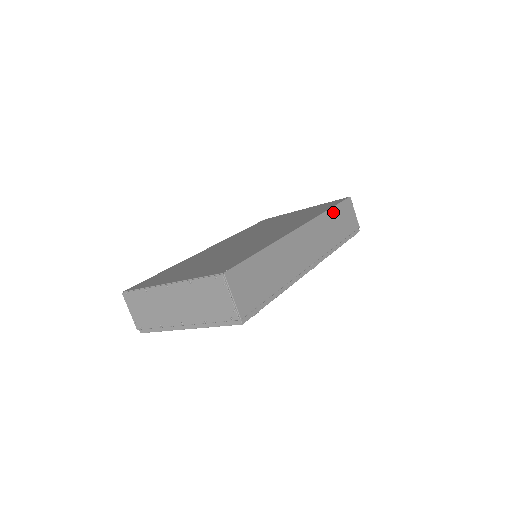
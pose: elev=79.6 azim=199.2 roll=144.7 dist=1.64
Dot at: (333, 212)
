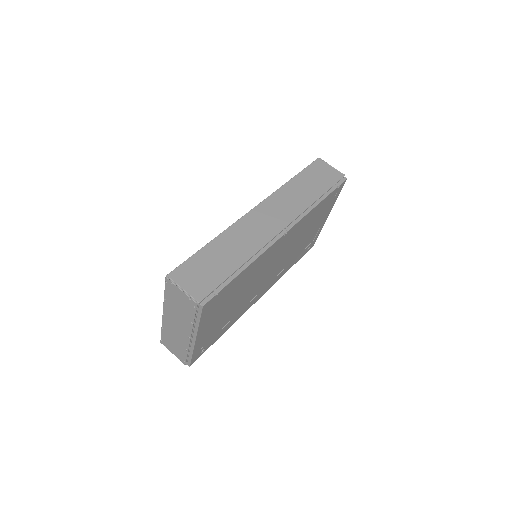
Dot at: (297, 179)
